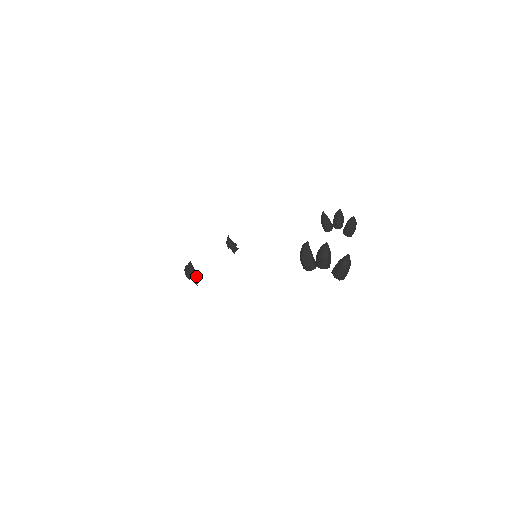
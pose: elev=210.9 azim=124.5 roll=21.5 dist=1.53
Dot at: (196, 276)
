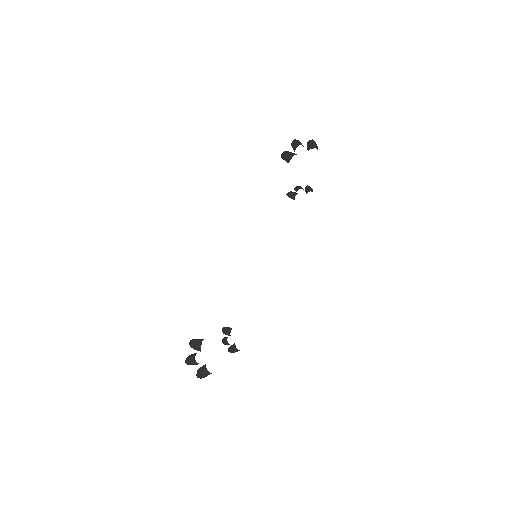
Dot at: occluded
